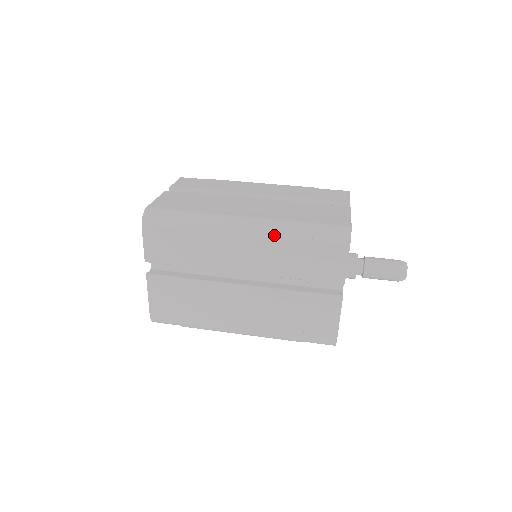
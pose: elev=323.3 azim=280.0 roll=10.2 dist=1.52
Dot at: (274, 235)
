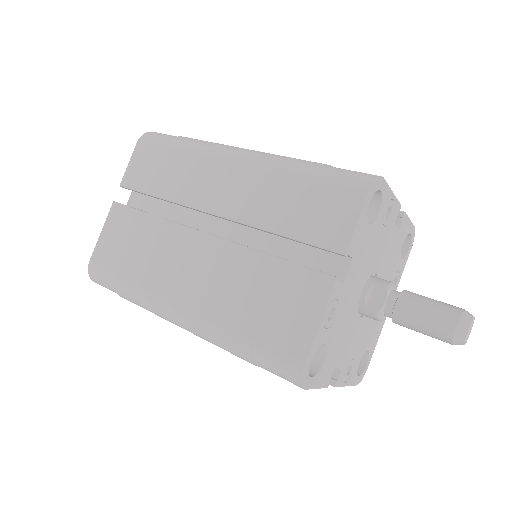
Dot at: (271, 163)
